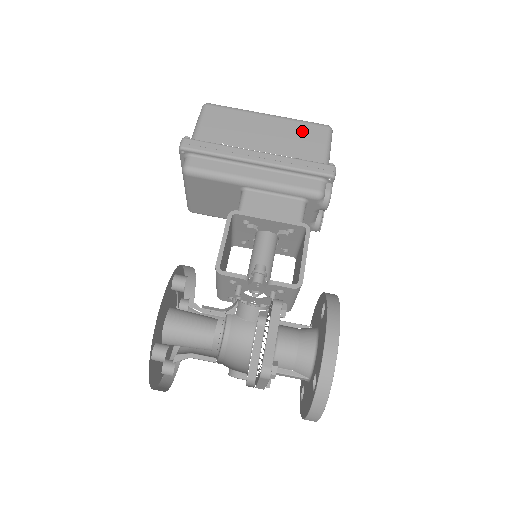
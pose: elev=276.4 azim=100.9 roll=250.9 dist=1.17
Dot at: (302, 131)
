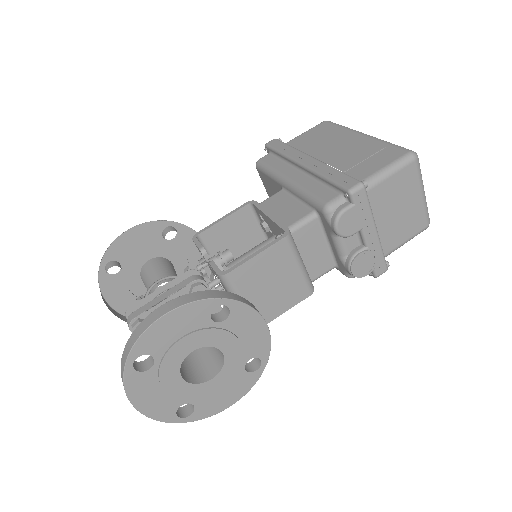
Dot at: (376, 150)
